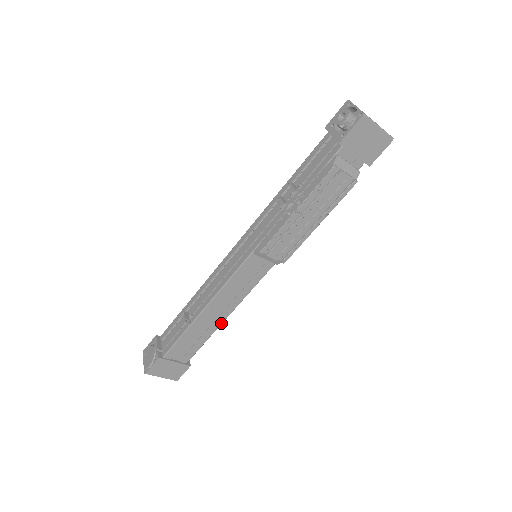
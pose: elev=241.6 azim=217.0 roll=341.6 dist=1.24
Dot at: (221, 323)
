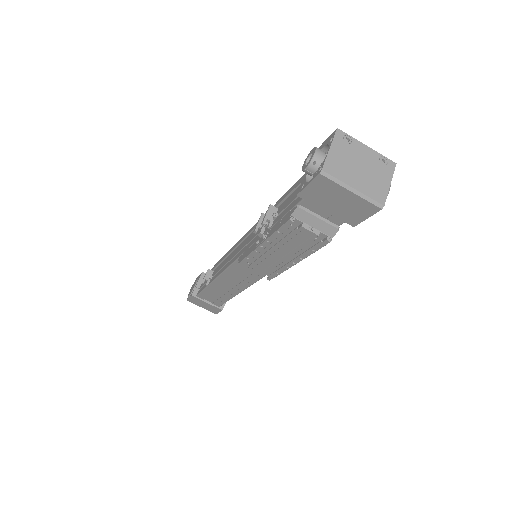
Dot at: (236, 294)
